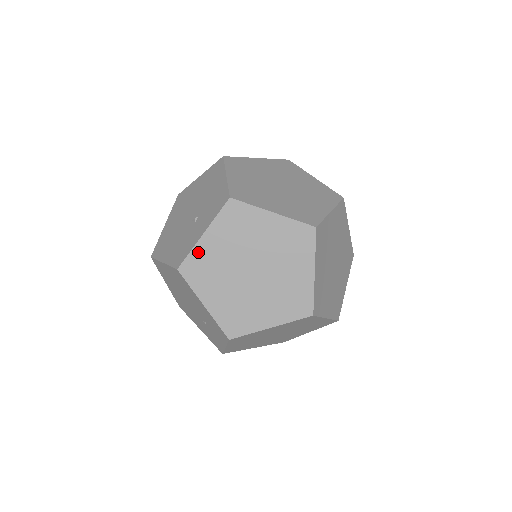
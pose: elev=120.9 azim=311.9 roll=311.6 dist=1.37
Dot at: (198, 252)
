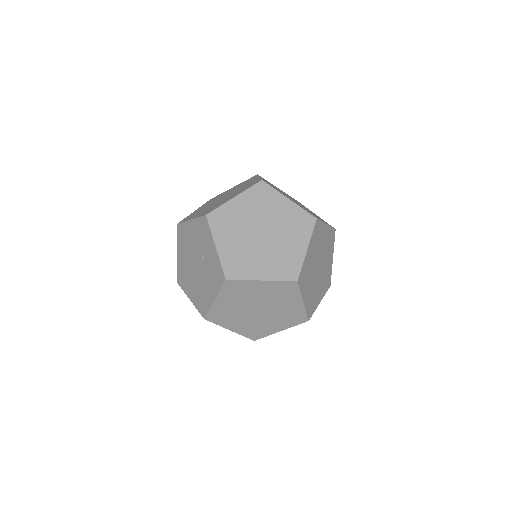
Dot at: (225, 258)
